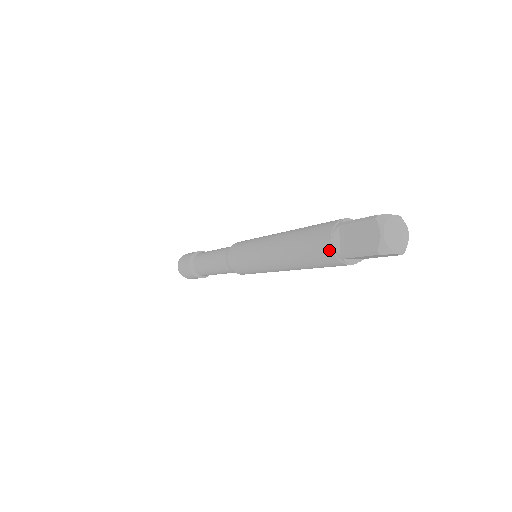
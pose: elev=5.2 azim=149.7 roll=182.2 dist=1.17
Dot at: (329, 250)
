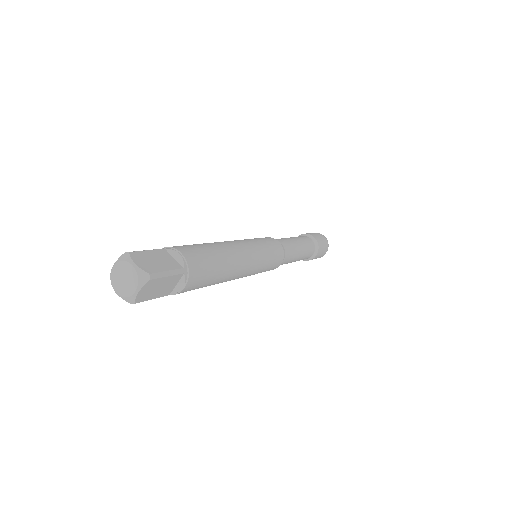
Dot at: occluded
